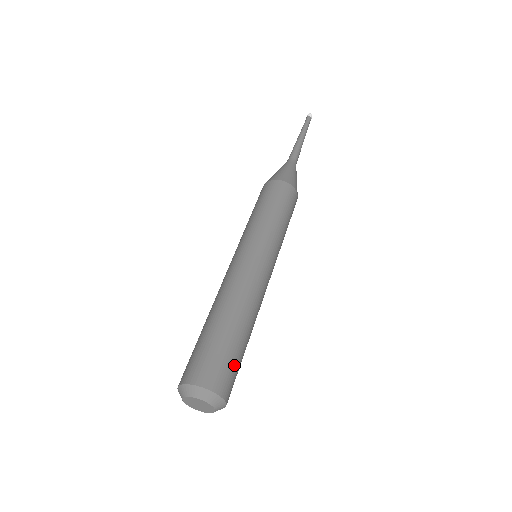
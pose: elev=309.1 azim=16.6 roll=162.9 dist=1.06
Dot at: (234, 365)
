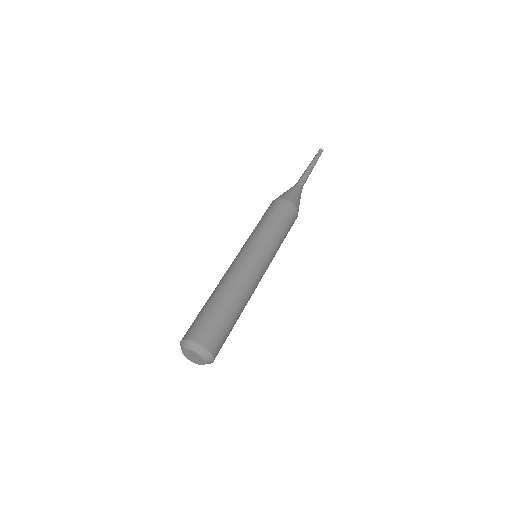
Dot at: (213, 323)
